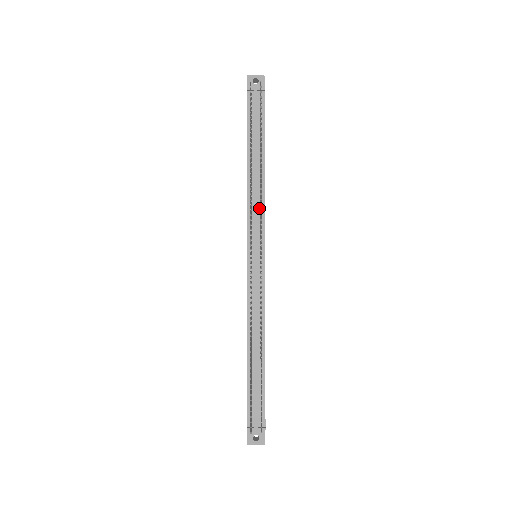
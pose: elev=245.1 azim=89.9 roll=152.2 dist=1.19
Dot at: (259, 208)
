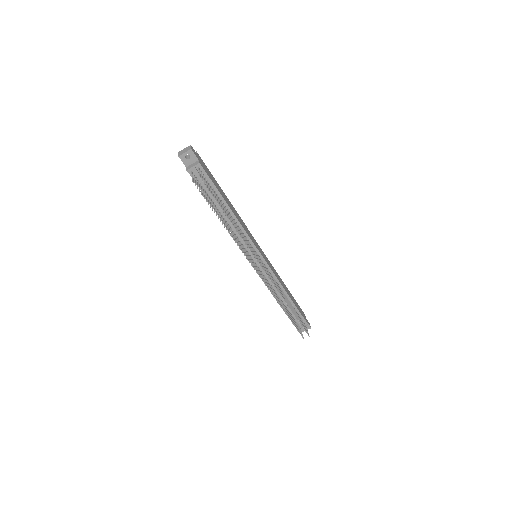
Dot at: occluded
